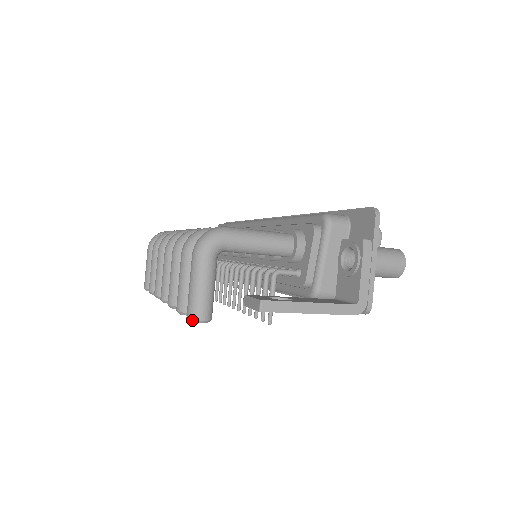
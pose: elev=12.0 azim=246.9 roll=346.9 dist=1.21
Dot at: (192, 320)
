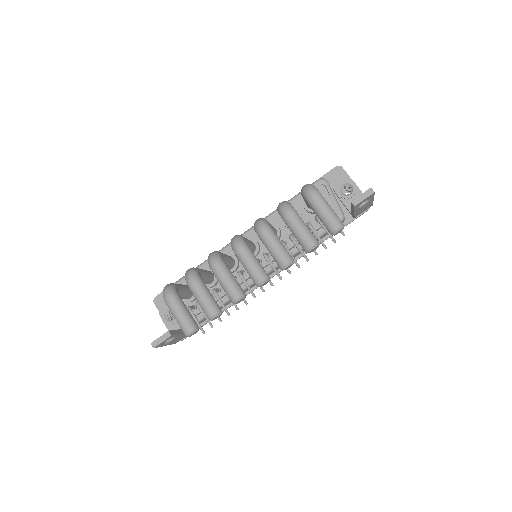
Dot at: (342, 227)
